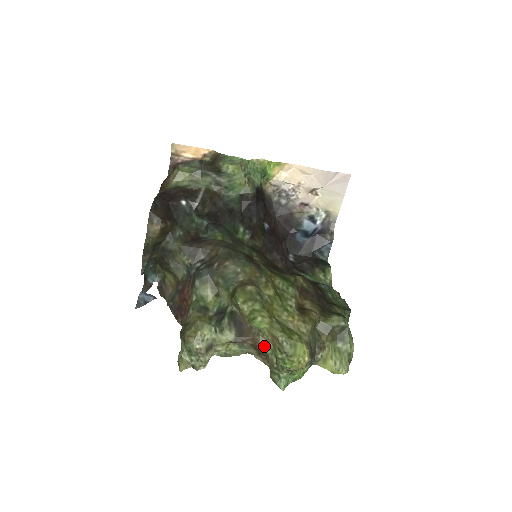
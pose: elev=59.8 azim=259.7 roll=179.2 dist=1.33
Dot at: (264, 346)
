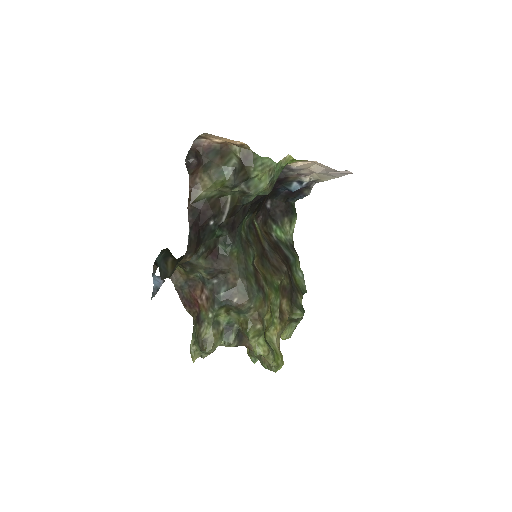
Dot at: occluded
